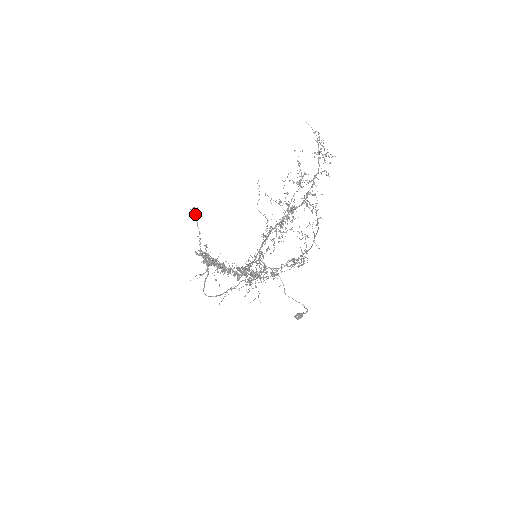
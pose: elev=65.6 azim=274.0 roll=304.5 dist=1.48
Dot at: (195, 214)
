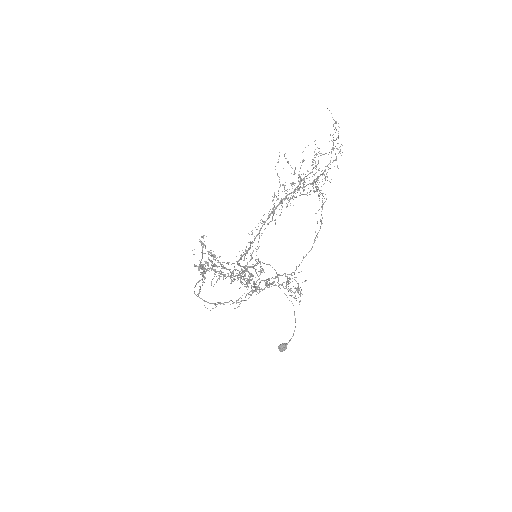
Dot at: (203, 243)
